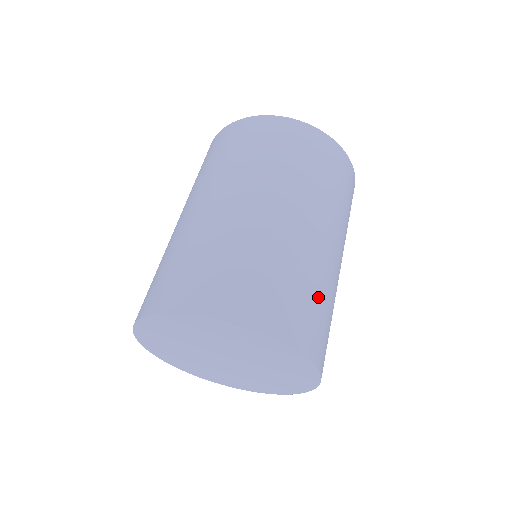
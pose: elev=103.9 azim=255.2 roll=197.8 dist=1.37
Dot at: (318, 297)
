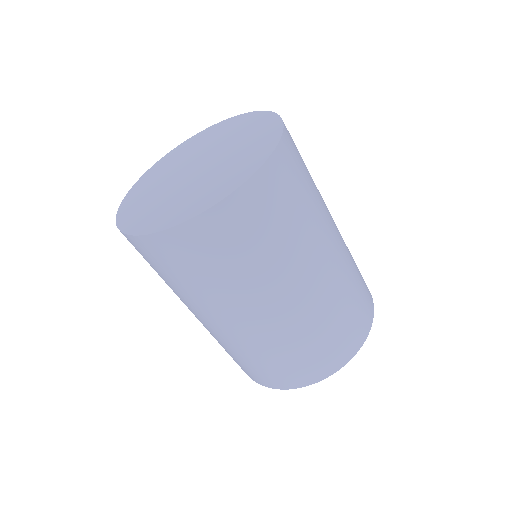
Dot at: (355, 287)
